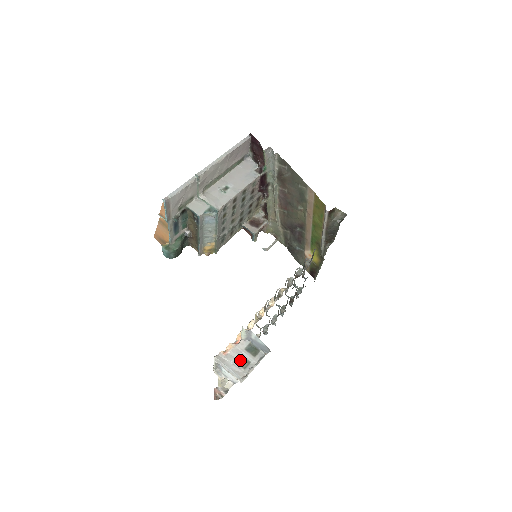
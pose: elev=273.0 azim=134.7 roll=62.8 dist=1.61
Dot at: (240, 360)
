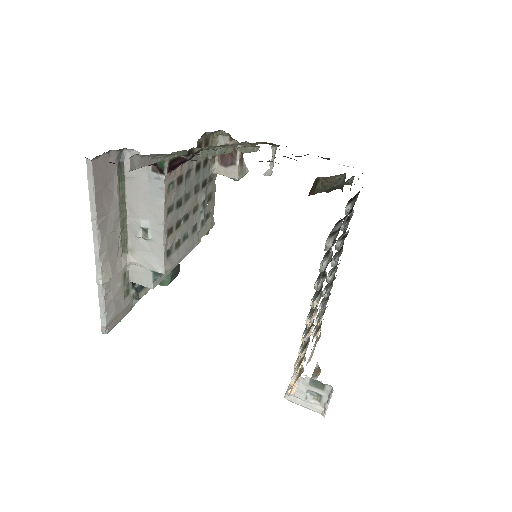
Dot at: (311, 394)
